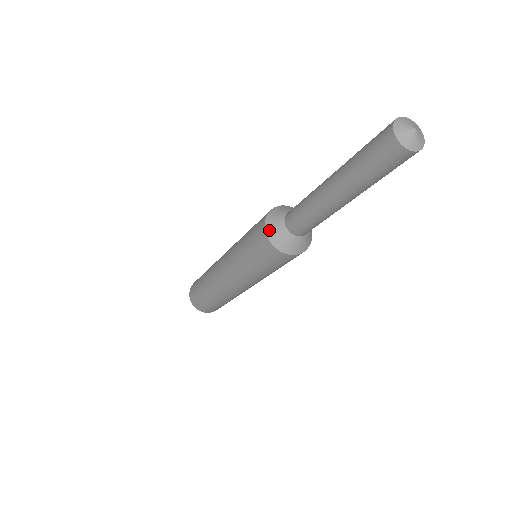
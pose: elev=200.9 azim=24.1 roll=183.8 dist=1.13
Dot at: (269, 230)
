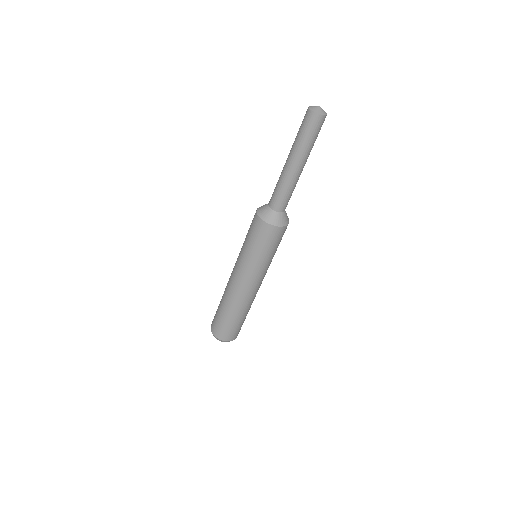
Dot at: (259, 208)
